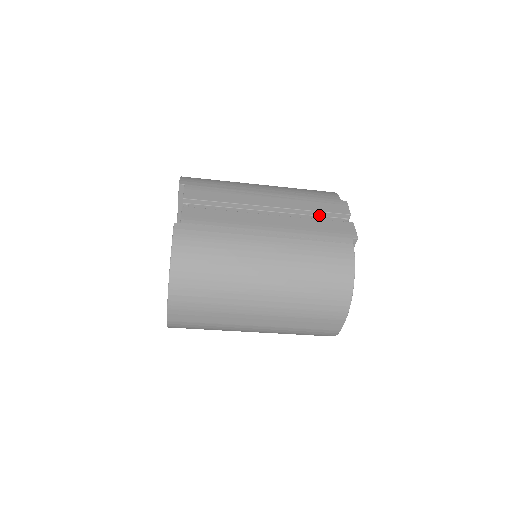
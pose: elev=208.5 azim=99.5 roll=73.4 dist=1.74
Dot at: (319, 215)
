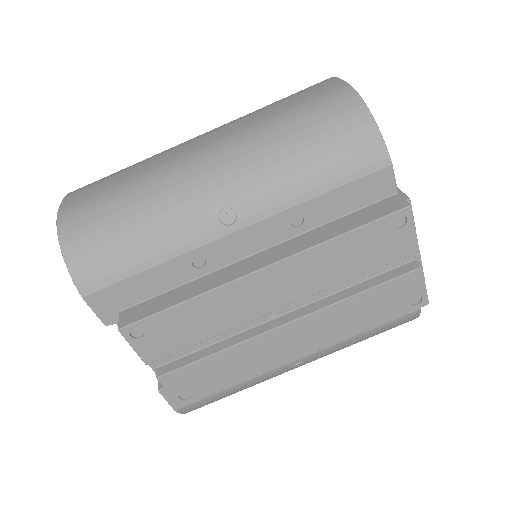
Dot at: occluded
